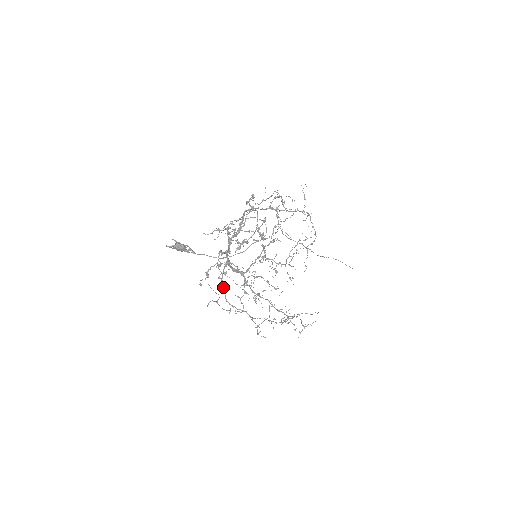
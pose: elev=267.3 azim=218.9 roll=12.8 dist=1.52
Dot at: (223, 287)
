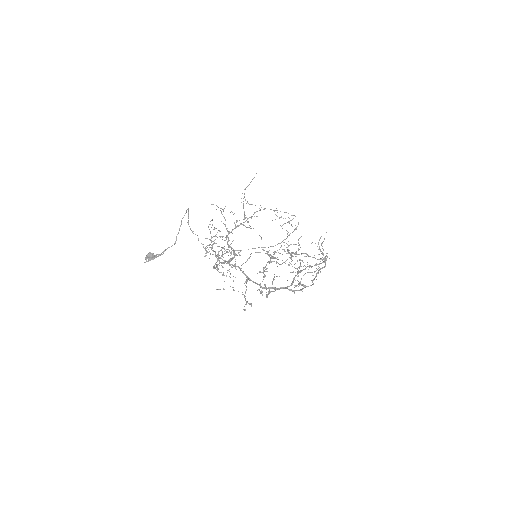
Dot at: (213, 268)
